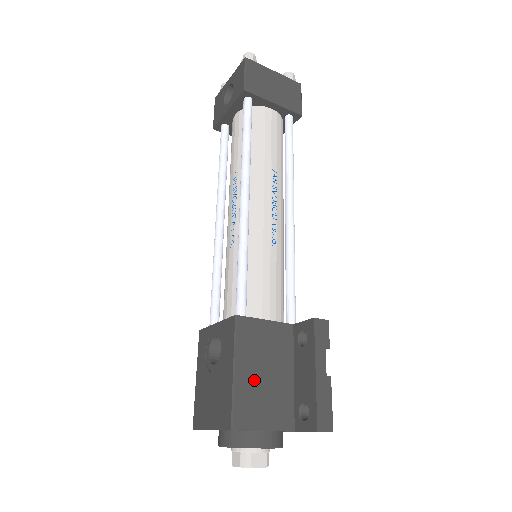
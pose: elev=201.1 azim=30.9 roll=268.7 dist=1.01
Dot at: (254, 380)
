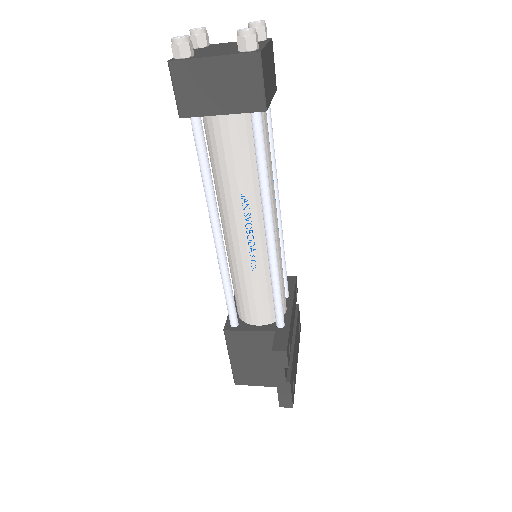
Dot at: (246, 363)
